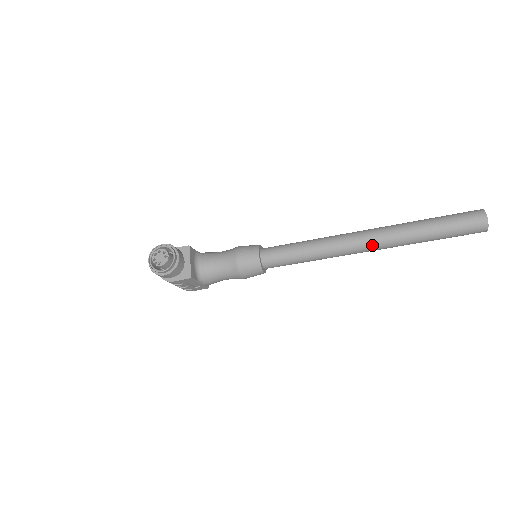
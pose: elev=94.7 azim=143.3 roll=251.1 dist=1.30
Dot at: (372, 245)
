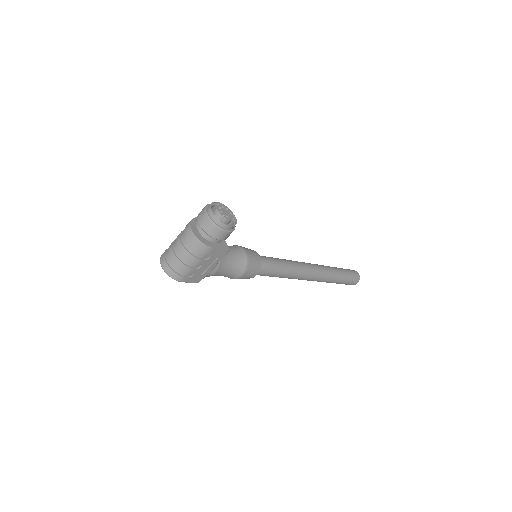
Dot at: (318, 273)
